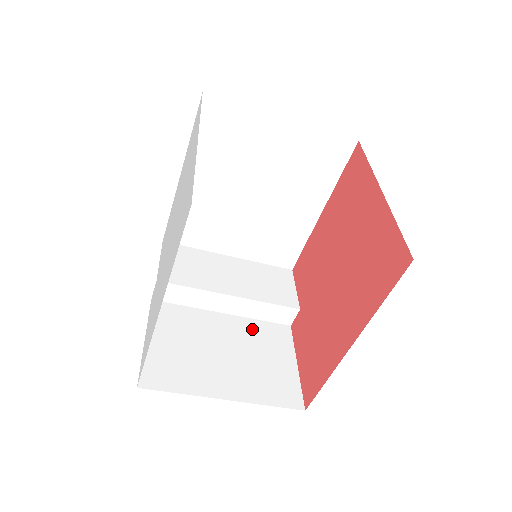
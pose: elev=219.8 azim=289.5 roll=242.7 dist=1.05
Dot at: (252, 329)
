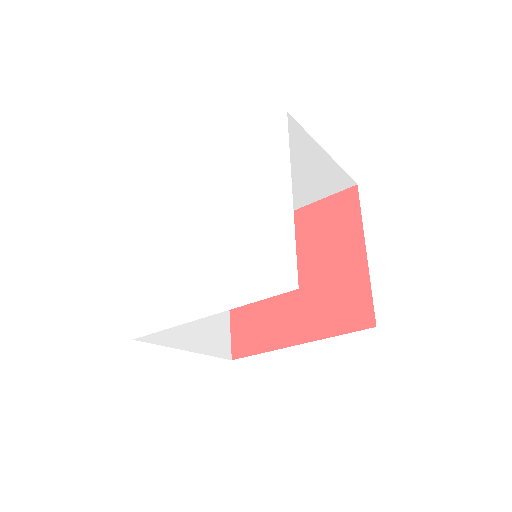
Dot at: occluded
